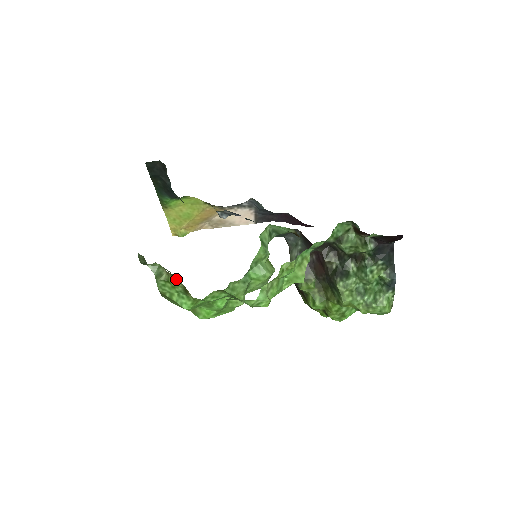
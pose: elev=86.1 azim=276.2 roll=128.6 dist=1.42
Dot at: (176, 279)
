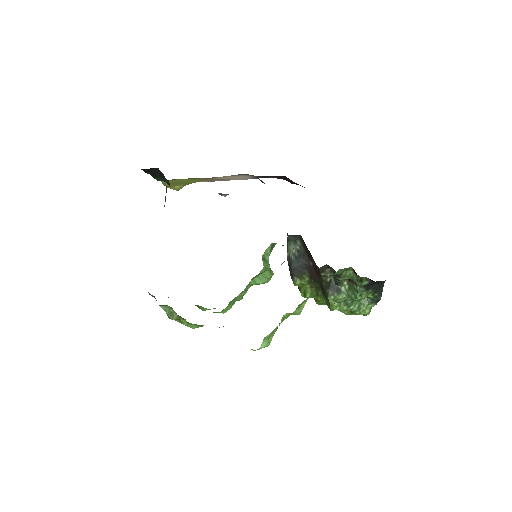
Dot at: occluded
